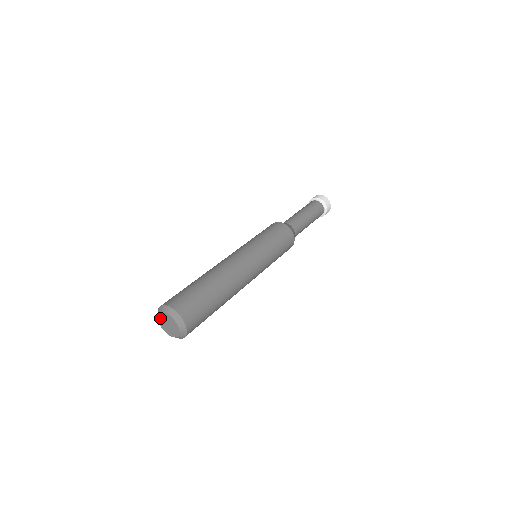
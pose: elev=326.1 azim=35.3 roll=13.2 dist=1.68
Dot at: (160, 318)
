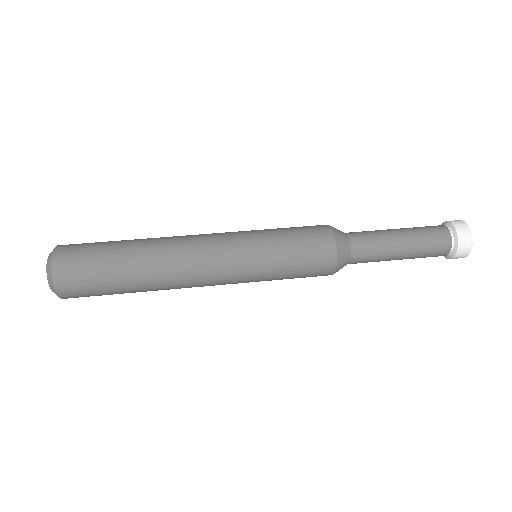
Dot at: occluded
